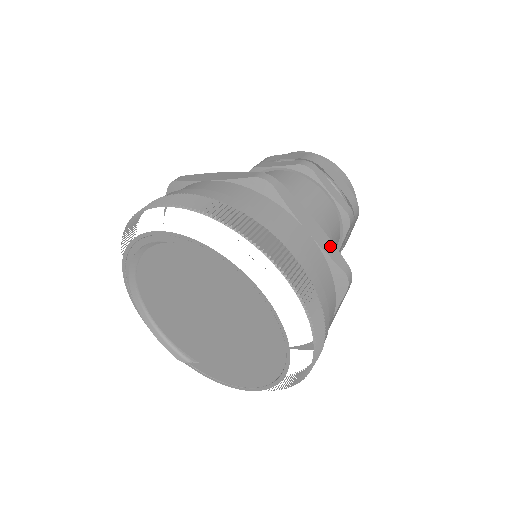
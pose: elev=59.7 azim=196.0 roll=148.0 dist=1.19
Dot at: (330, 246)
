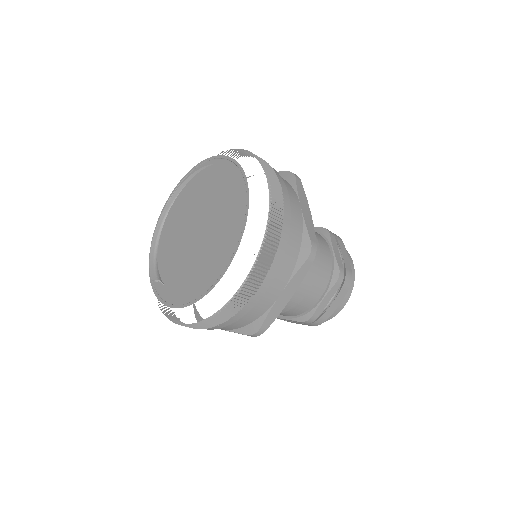
Dot at: (311, 226)
